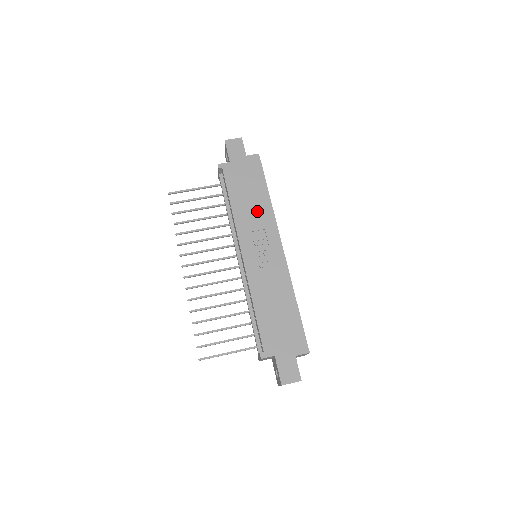
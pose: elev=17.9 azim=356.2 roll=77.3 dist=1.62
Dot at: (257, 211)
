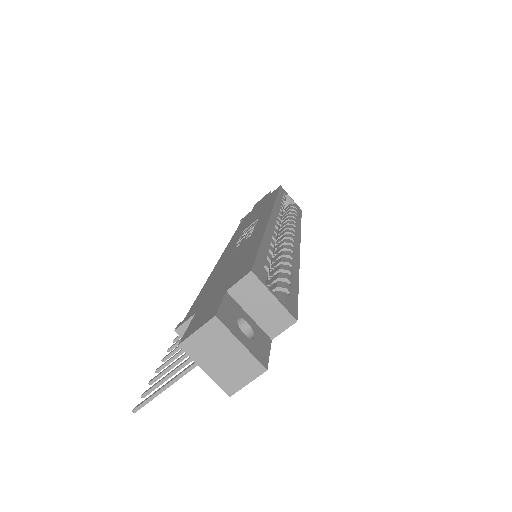
Dot at: (258, 214)
